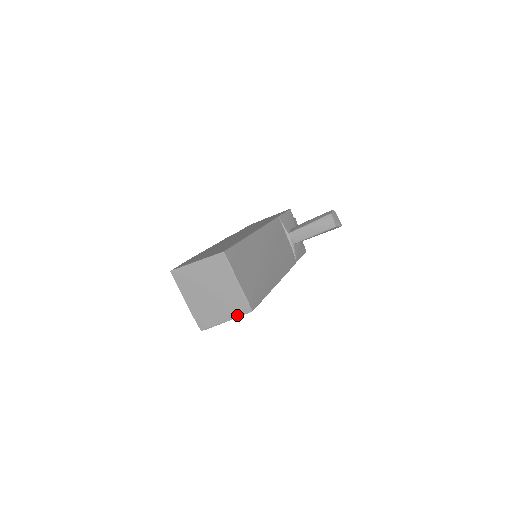
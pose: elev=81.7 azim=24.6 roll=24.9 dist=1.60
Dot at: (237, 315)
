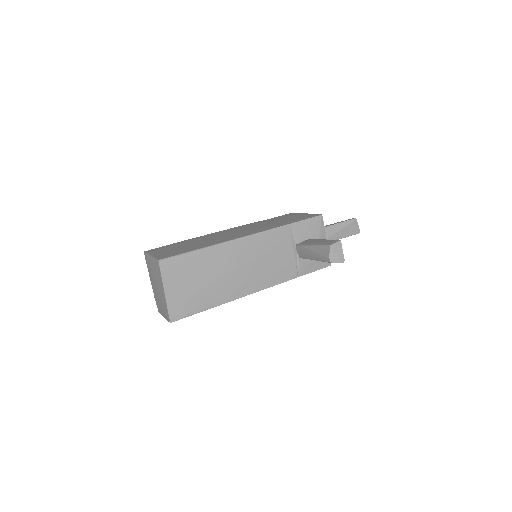
Dot at: (166, 318)
